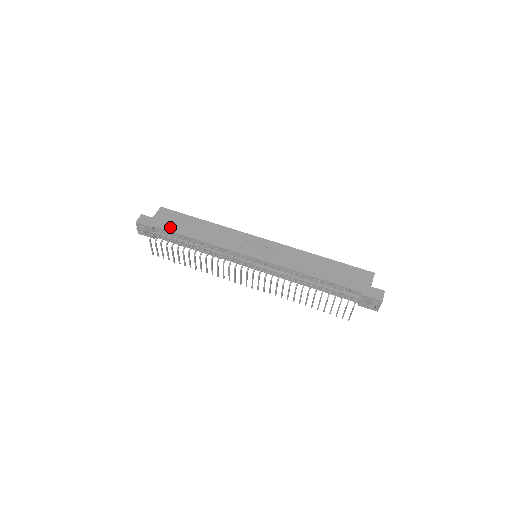
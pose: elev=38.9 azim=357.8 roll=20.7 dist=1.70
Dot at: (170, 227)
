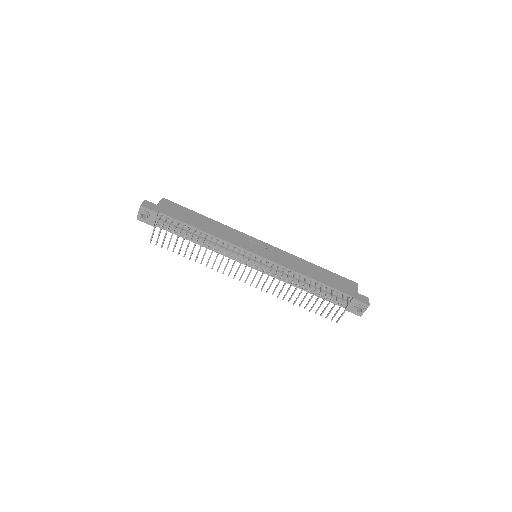
Dot at: (176, 216)
